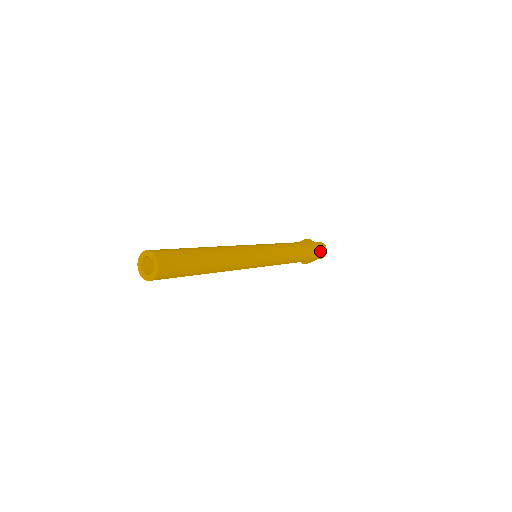
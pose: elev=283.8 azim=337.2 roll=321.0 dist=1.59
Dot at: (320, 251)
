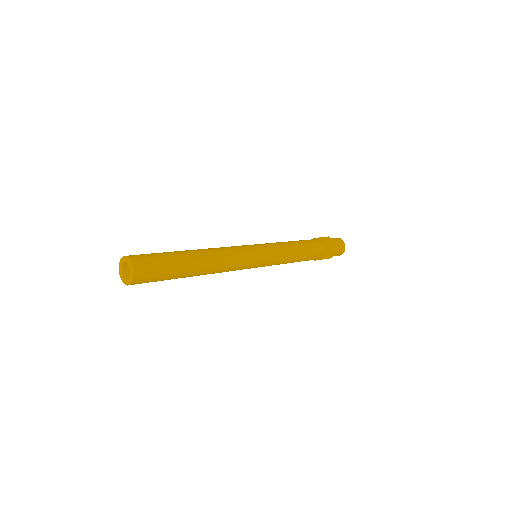
Dot at: occluded
